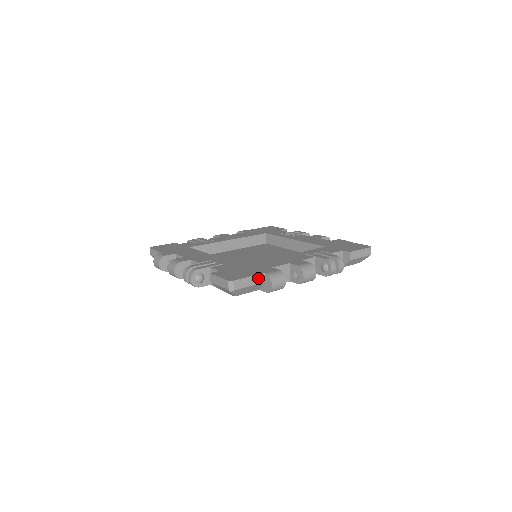
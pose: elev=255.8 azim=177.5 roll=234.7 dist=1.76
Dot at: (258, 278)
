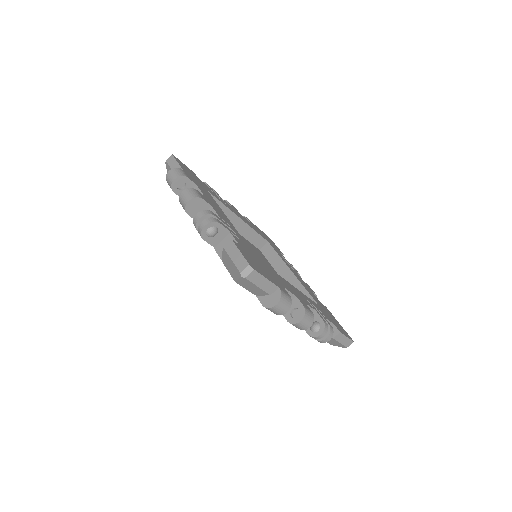
Dot at: (270, 286)
